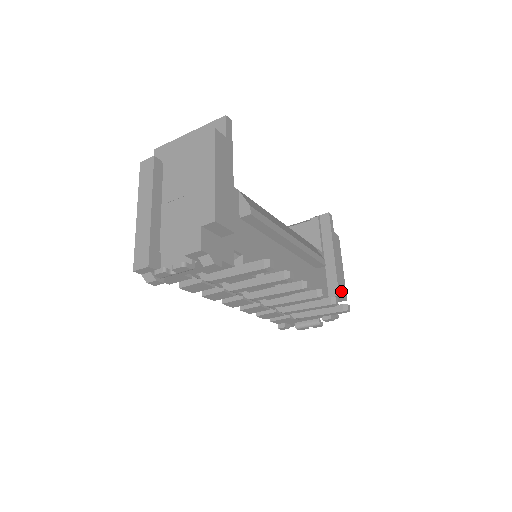
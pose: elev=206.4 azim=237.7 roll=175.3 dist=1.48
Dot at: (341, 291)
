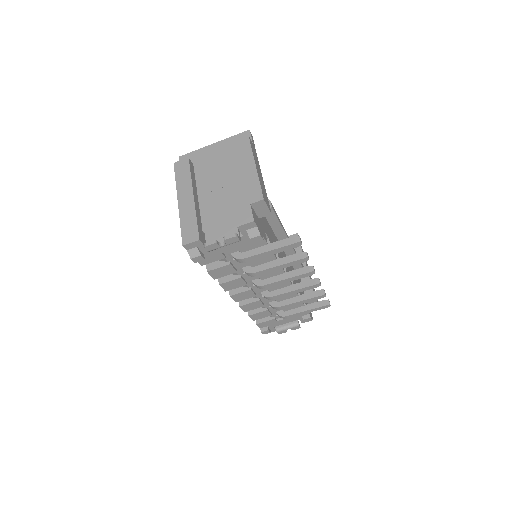
Dot at: occluded
